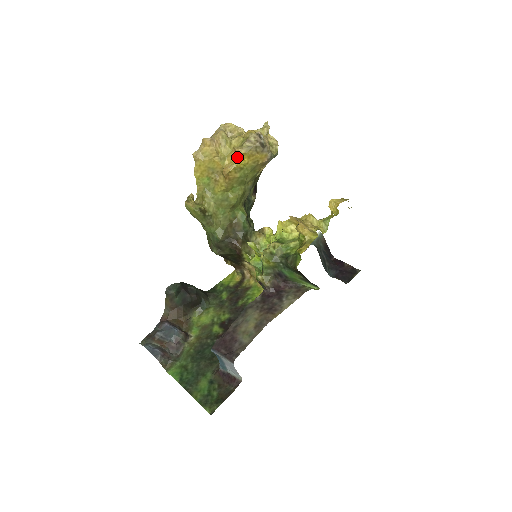
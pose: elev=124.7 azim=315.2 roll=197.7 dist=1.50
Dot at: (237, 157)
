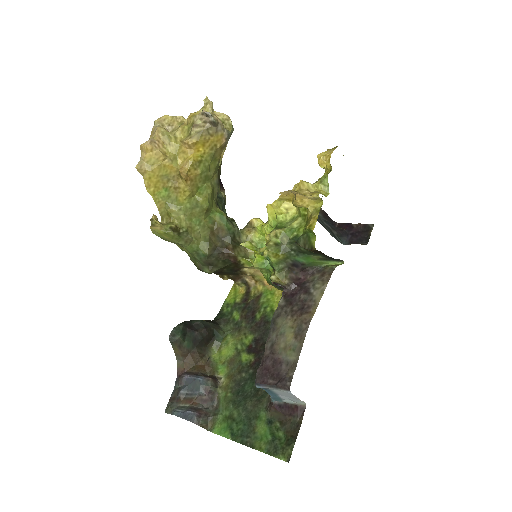
Dot at: (189, 150)
